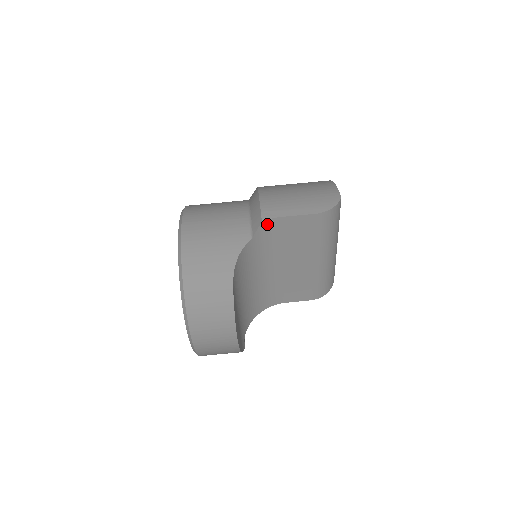
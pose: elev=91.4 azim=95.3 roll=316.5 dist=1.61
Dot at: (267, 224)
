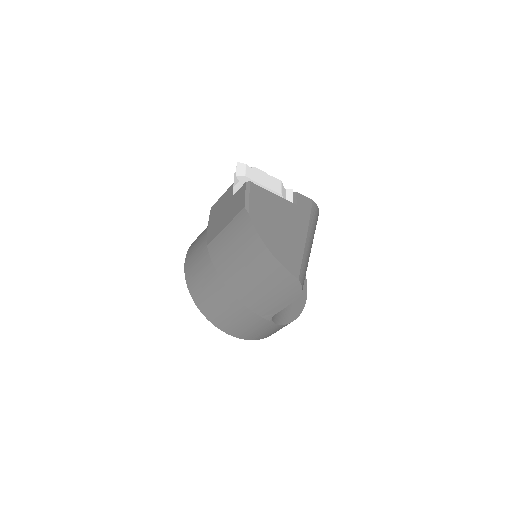
Dot at: occluded
